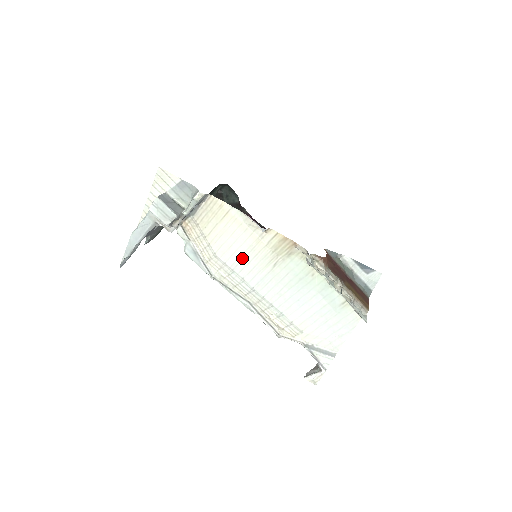
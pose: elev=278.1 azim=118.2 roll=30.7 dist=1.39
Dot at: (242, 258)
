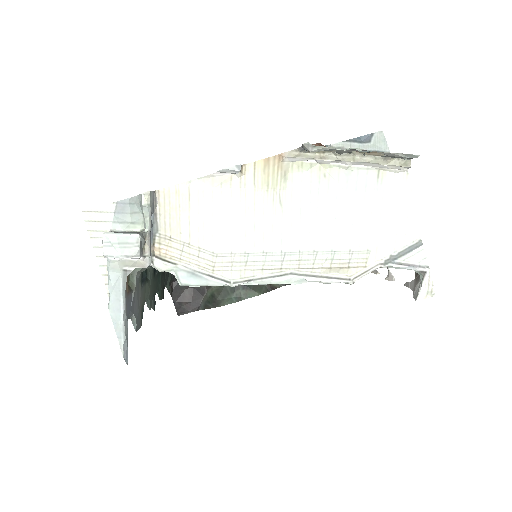
Dot at: (243, 229)
